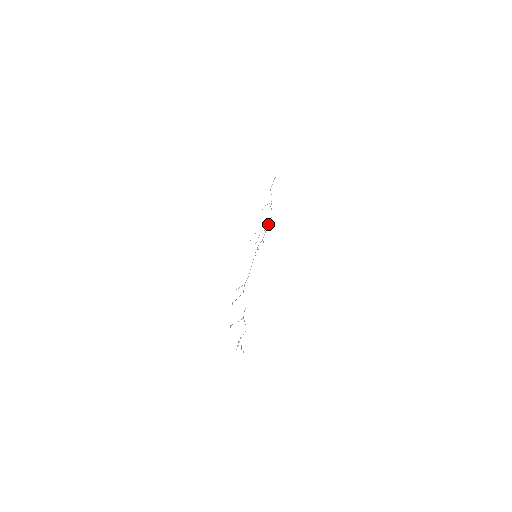
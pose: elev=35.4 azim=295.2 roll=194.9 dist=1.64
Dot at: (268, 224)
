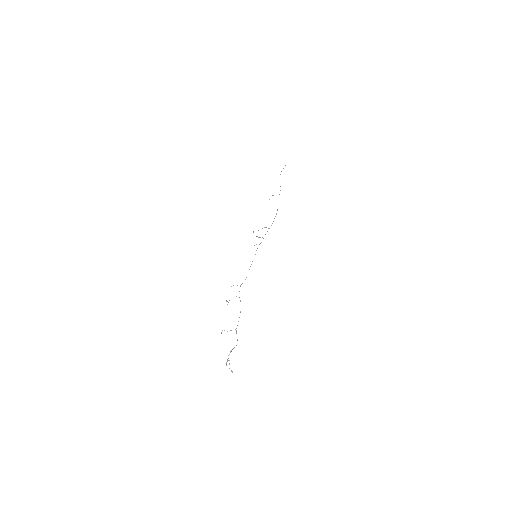
Dot at: occluded
